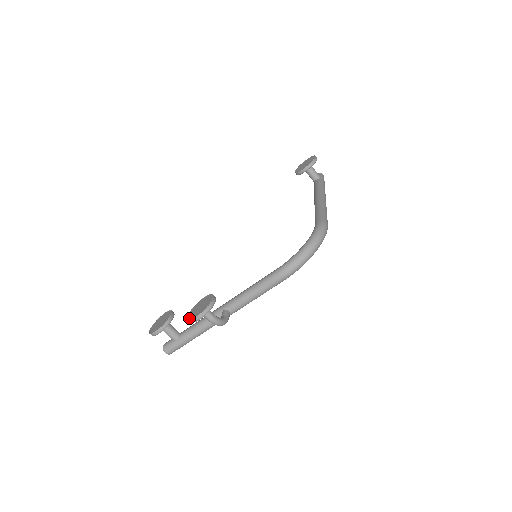
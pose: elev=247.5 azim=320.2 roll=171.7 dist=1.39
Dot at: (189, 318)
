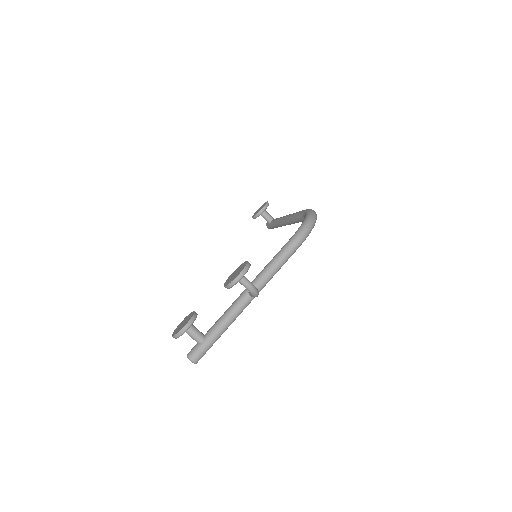
Dot at: (229, 282)
